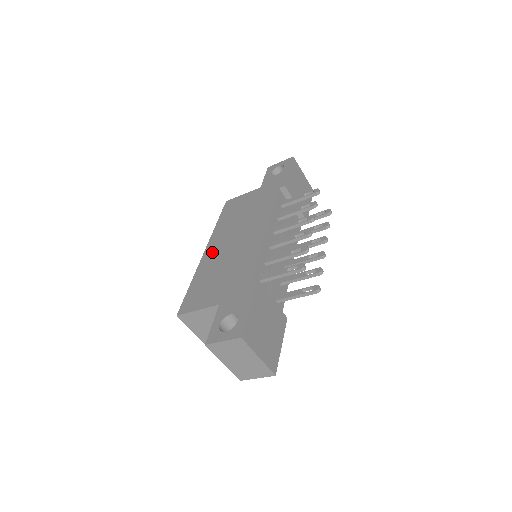
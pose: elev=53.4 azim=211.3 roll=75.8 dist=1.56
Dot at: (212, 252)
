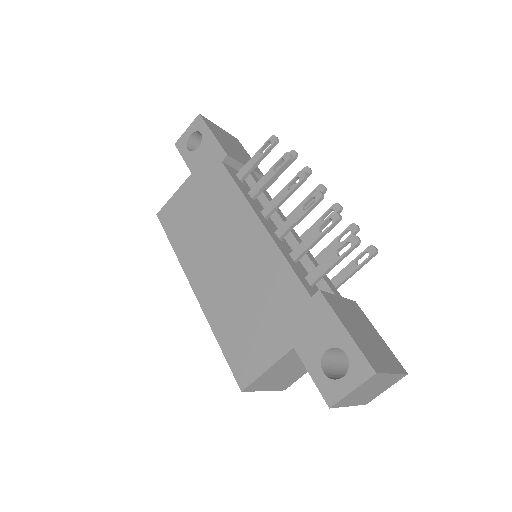
Dot at: (207, 287)
